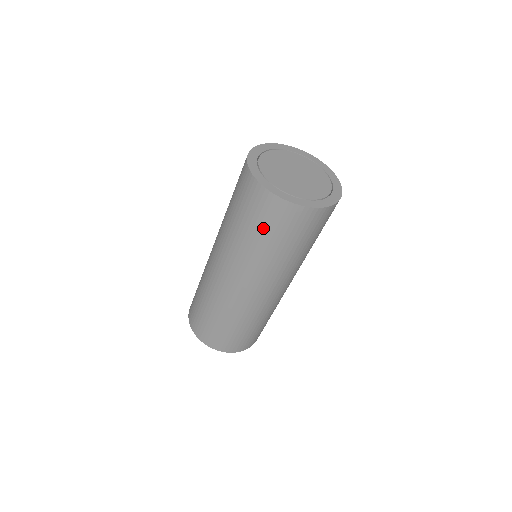
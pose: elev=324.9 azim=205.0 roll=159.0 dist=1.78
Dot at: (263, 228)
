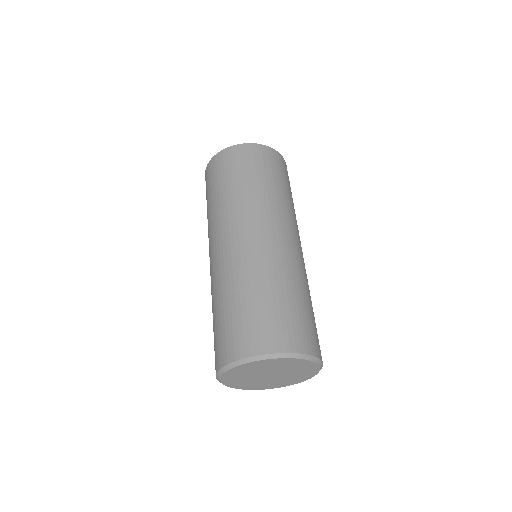
Dot at: occluded
